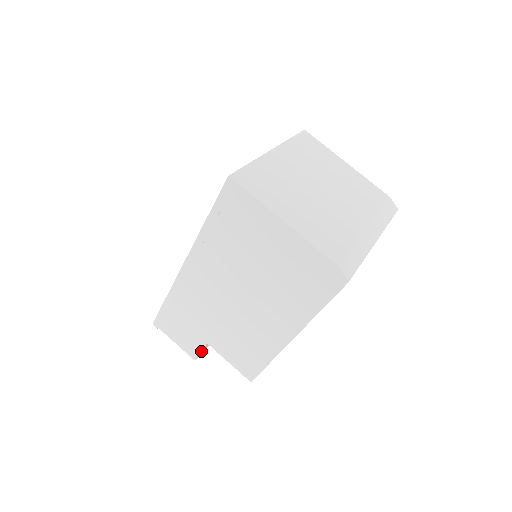
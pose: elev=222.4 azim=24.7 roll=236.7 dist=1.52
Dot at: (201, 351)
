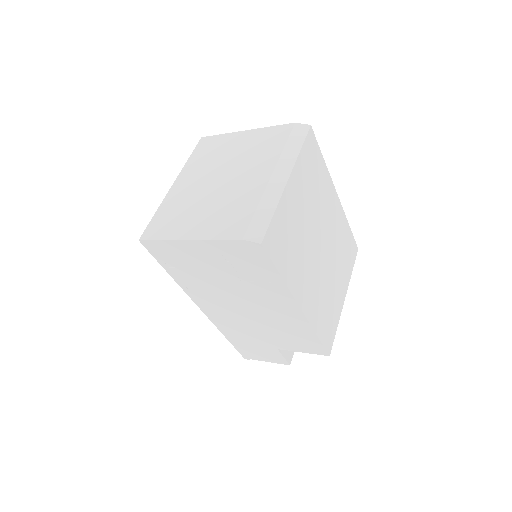
Dot at: (284, 356)
